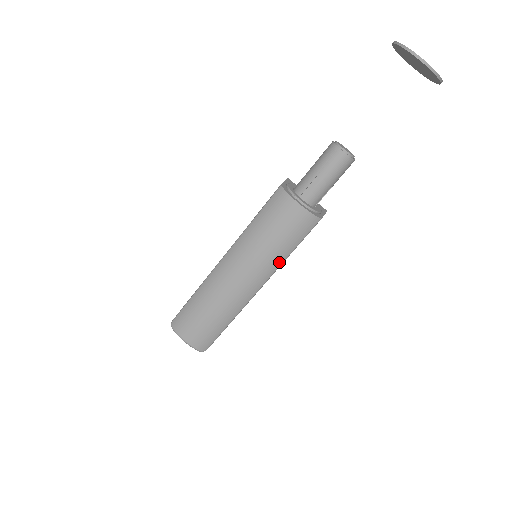
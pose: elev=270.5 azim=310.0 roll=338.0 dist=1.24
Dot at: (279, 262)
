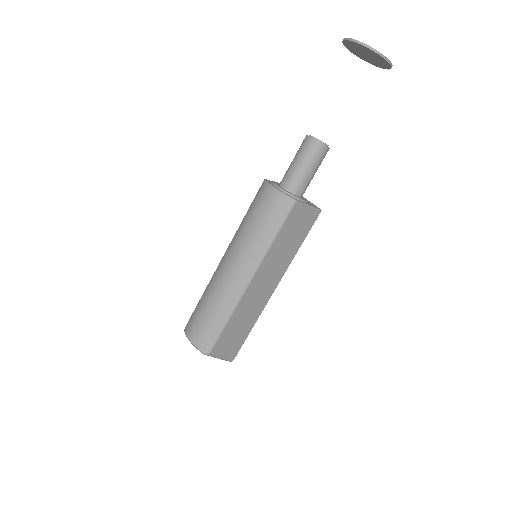
Dot at: (264, 248)
